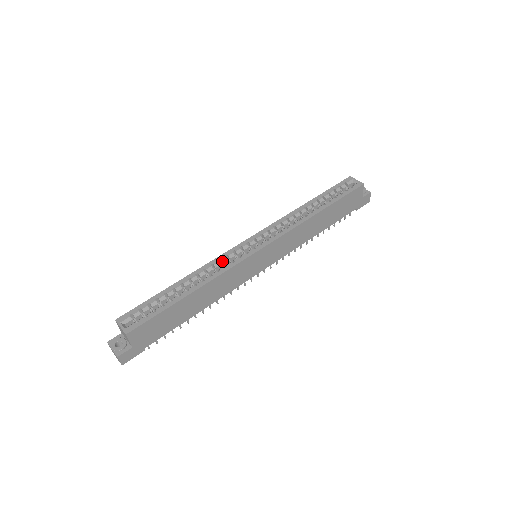
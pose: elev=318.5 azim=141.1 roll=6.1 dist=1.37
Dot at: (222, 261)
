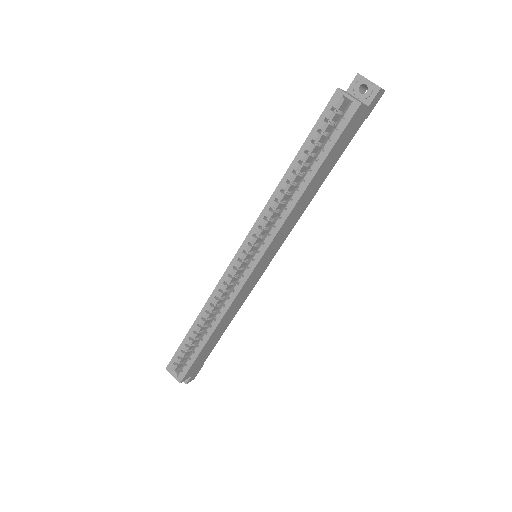
Dot at: (223, 290)
